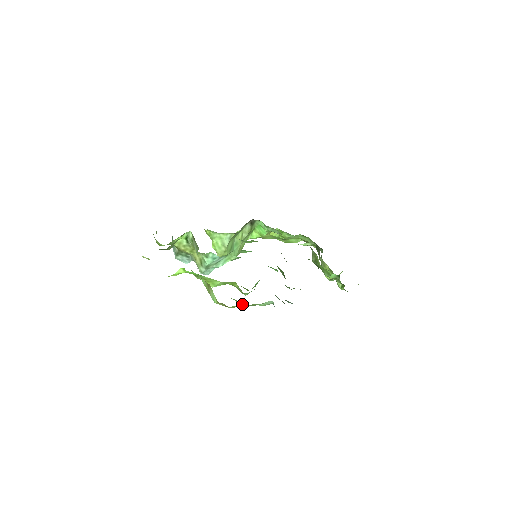
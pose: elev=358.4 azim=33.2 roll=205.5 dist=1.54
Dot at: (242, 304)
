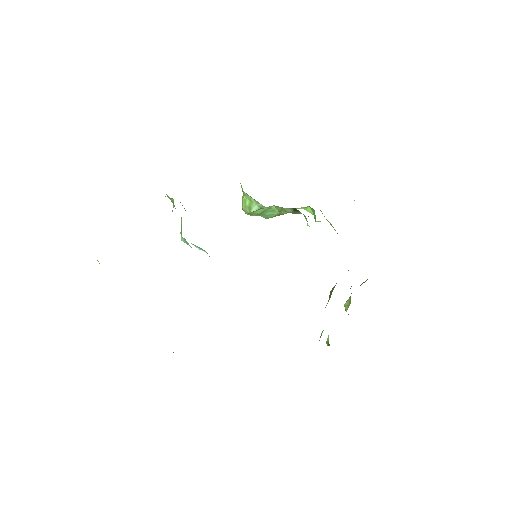
Dot at: occluded
